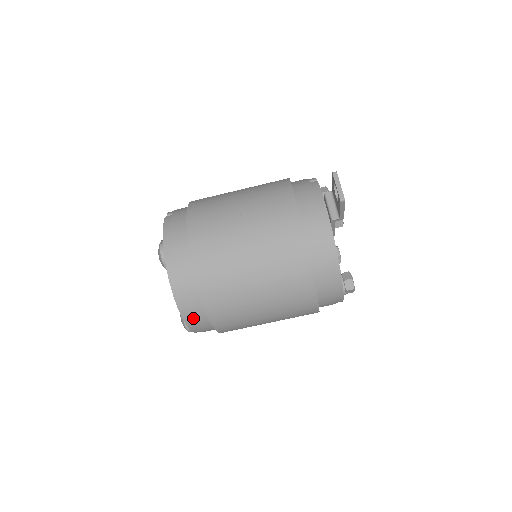
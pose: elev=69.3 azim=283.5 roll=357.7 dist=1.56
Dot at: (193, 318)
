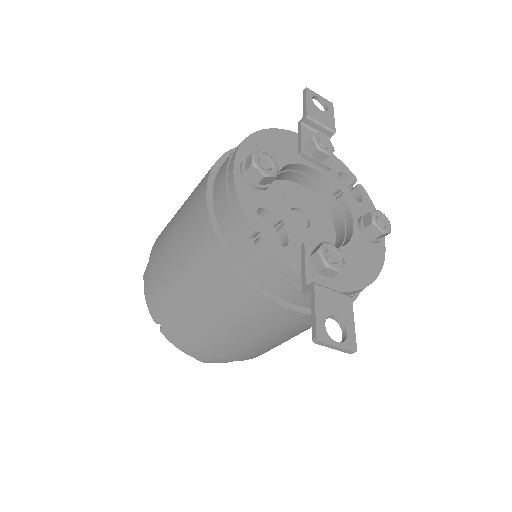
Dot at: occluded
